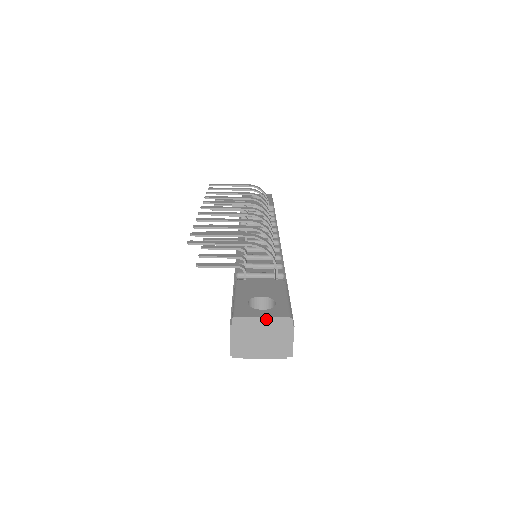
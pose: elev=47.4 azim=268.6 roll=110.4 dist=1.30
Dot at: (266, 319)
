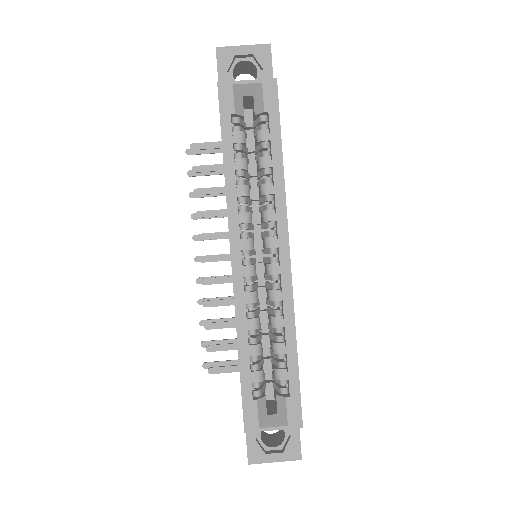
Dot at: occluded
